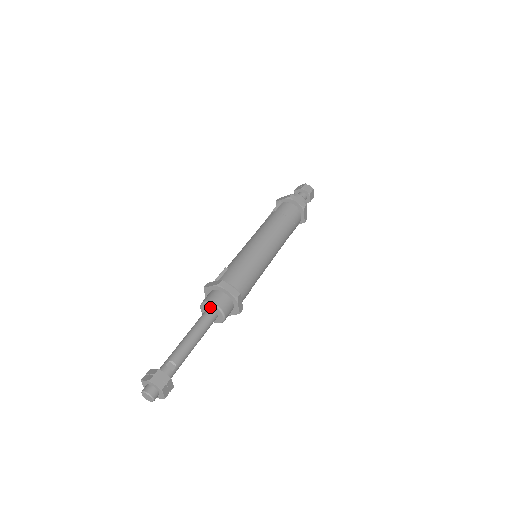
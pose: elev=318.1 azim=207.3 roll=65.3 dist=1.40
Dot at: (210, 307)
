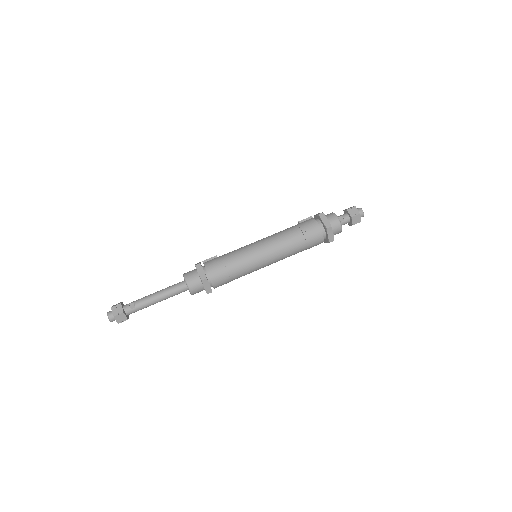
Dot at: occluded
